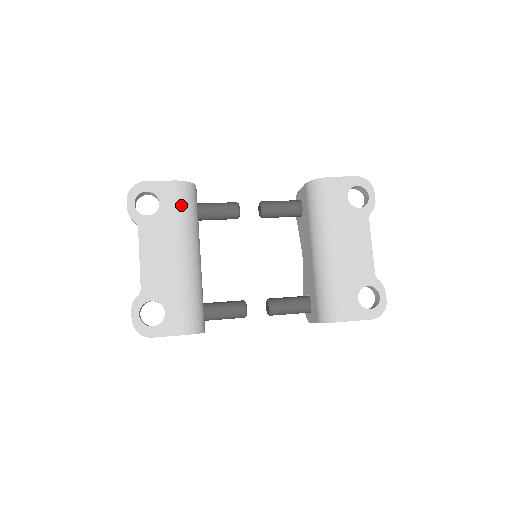
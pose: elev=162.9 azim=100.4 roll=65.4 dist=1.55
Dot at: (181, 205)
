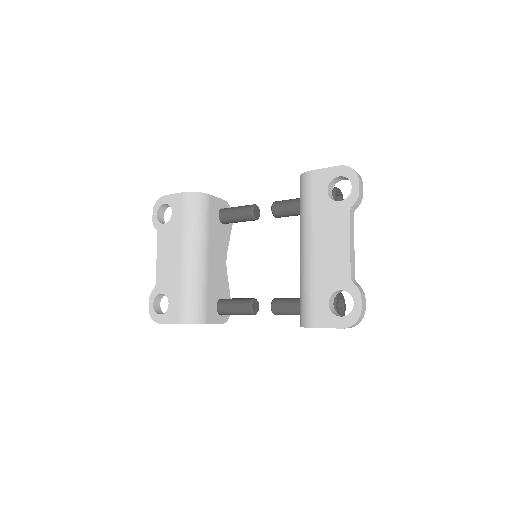
Dot at: (186, 213)
